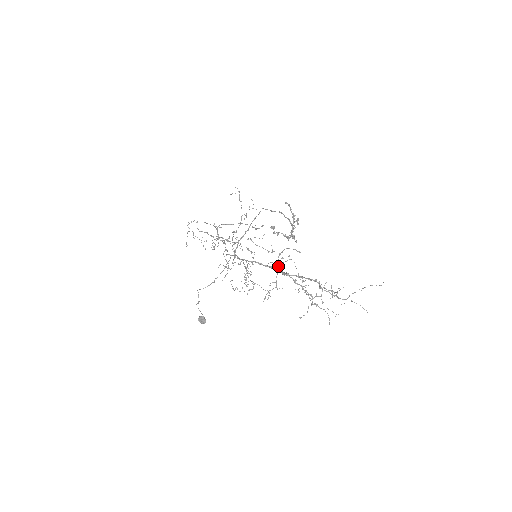
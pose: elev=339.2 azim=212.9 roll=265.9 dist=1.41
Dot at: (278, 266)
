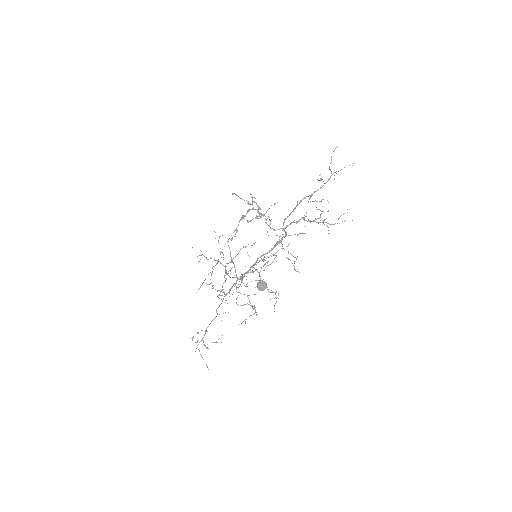
Dot at: (277, 243)
